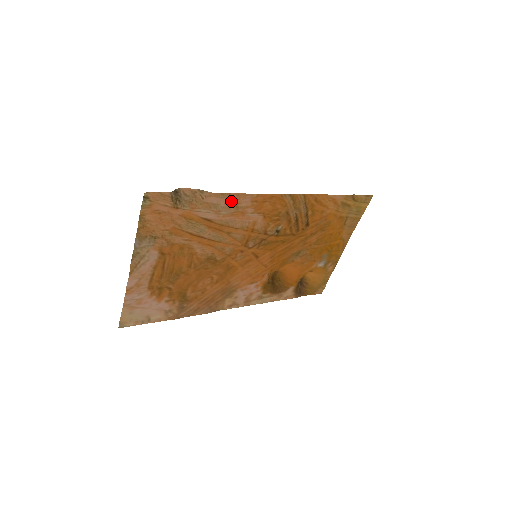
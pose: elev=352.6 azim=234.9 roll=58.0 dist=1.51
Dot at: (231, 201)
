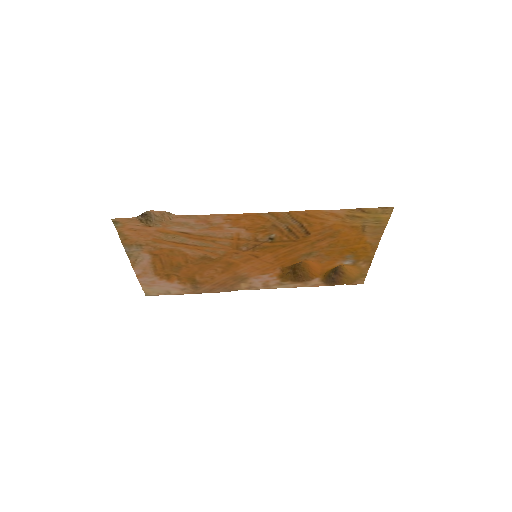
Dot at: (200, 220)
